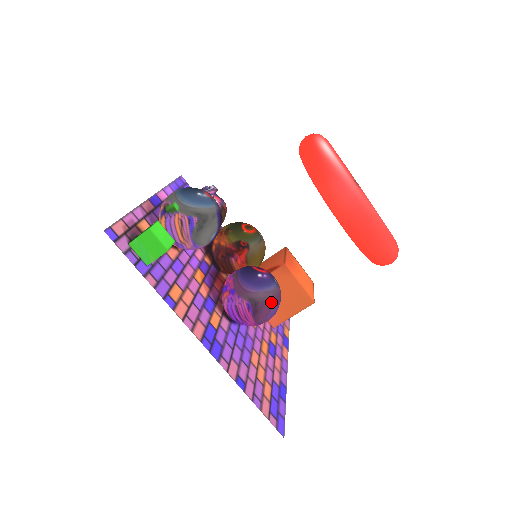
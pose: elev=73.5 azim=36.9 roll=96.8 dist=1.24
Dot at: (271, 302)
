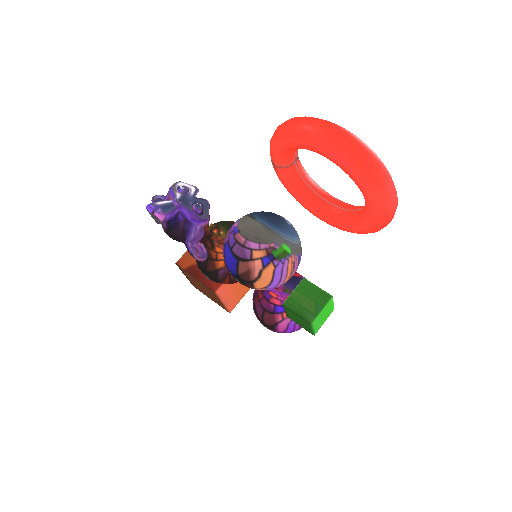
Dot at: occluded
